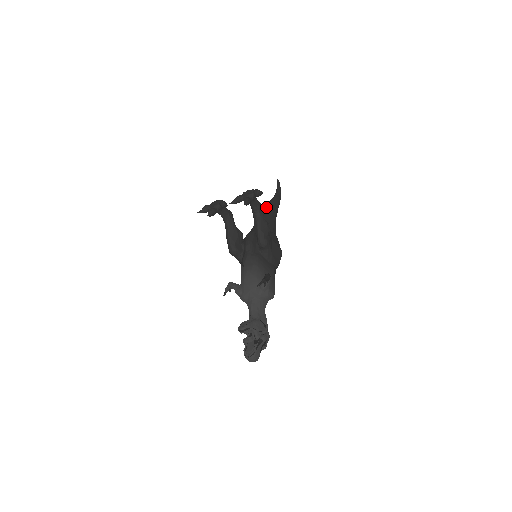
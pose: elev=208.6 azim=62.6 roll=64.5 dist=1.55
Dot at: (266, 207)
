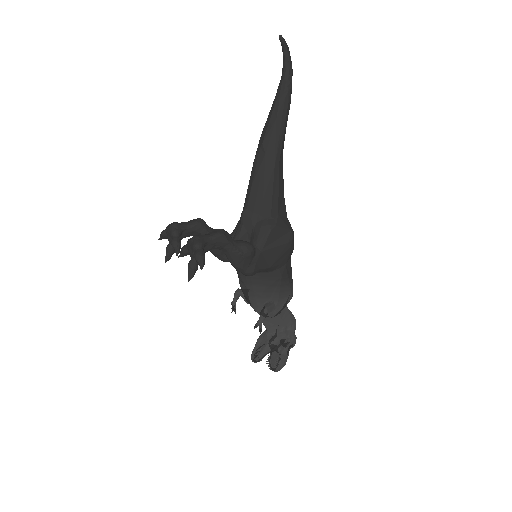
Dot at: (259, 150)
